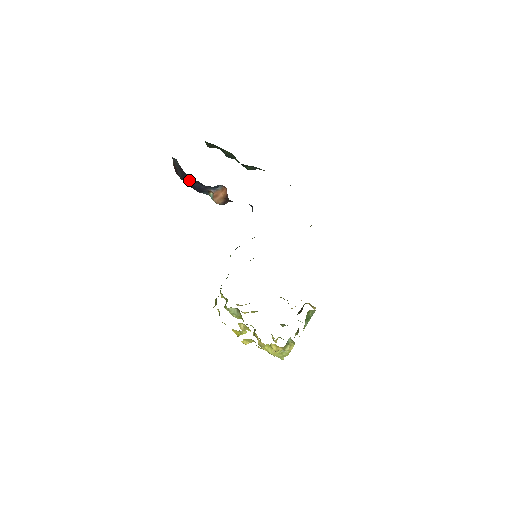
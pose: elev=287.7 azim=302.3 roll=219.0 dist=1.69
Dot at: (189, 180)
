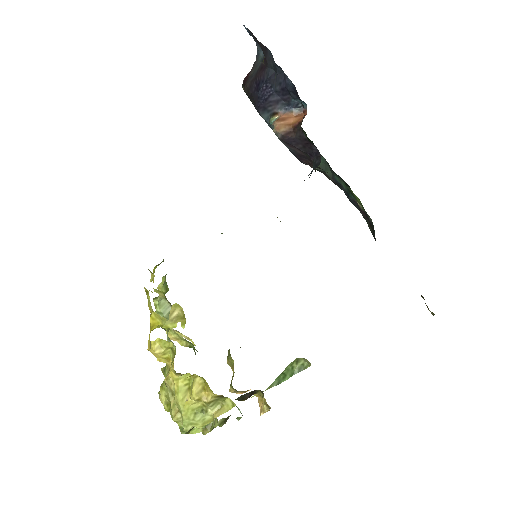
Dot at: (263, 82)
